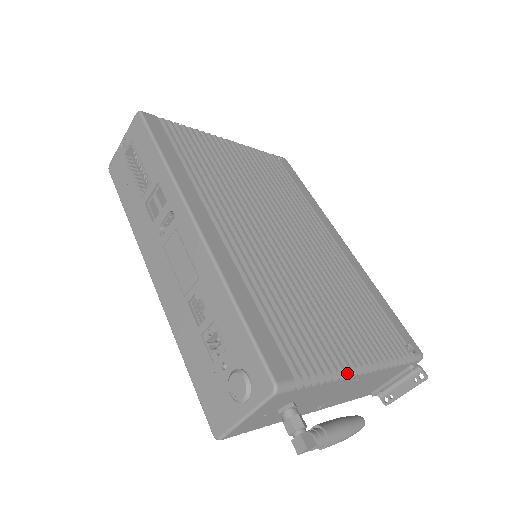
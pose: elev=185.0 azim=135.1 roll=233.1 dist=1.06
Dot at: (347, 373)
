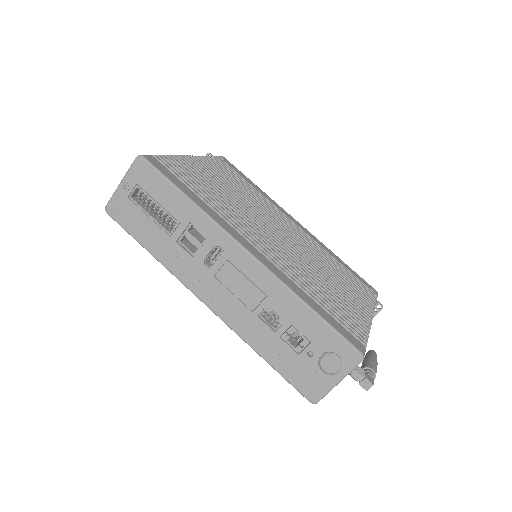
Dot at: (369, 327)
